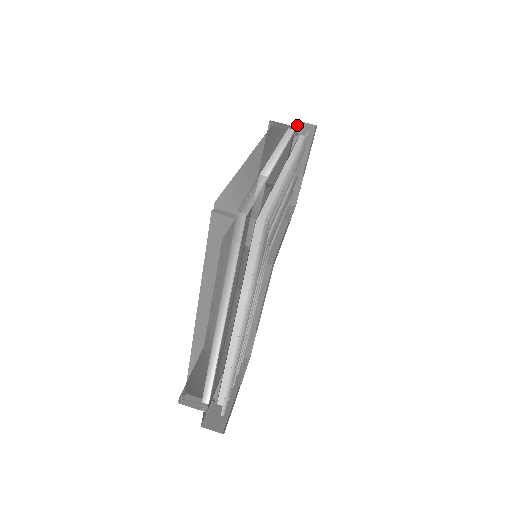
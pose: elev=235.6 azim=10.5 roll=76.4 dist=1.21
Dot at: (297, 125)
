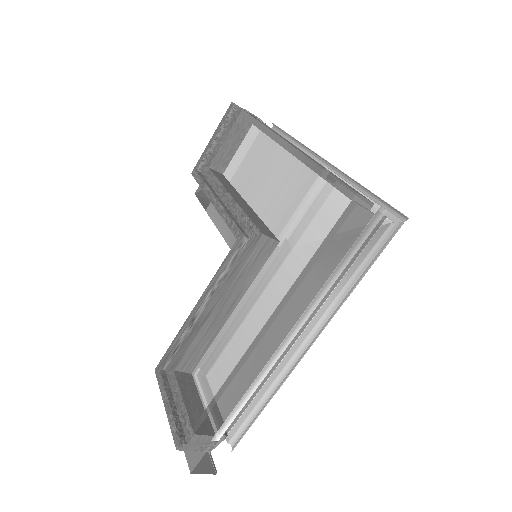
Dot at: occluded
